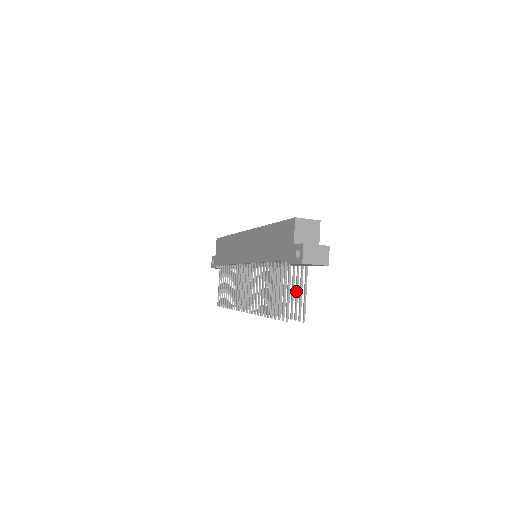
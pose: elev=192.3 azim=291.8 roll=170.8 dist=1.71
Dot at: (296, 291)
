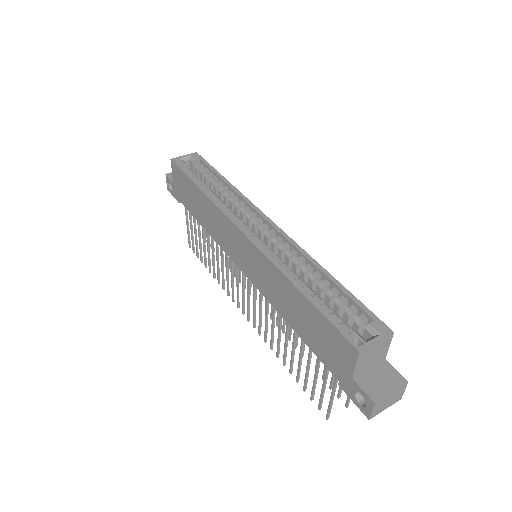
Dot at: occluded
